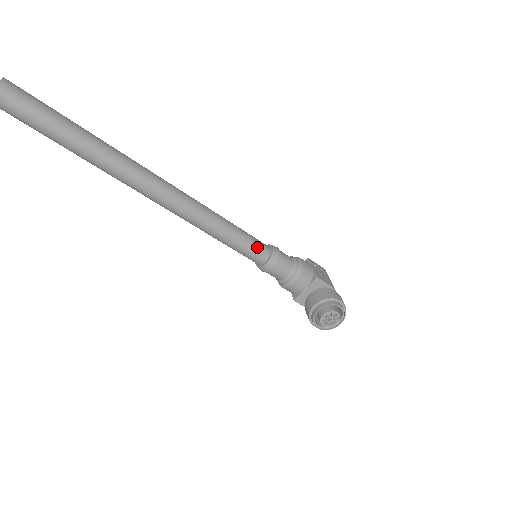
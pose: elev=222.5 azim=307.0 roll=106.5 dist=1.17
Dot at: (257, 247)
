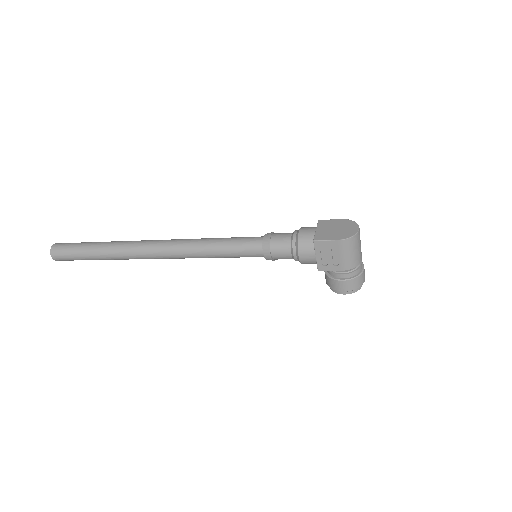
Dot at: occluded
